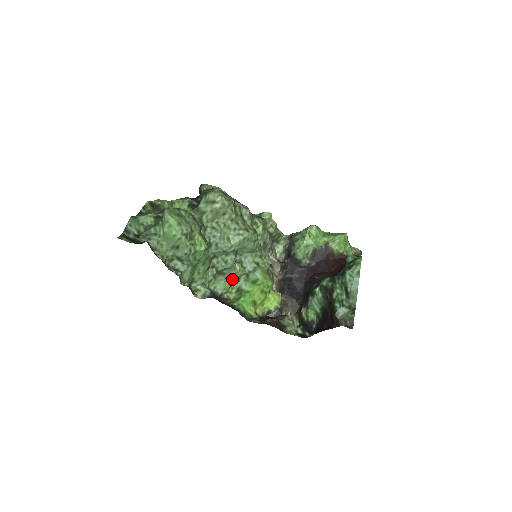
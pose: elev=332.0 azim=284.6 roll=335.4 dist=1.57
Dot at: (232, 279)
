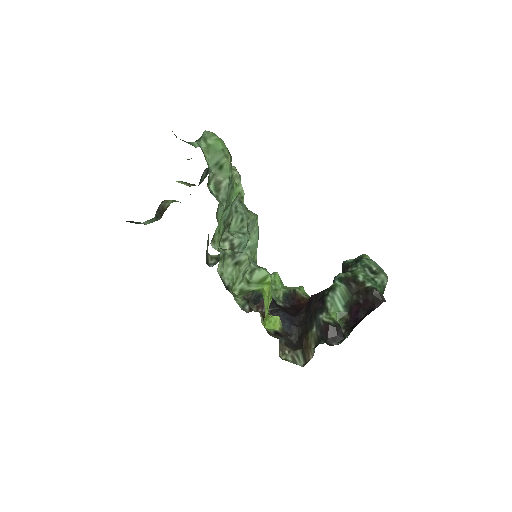
Dot at: (239, 270)
